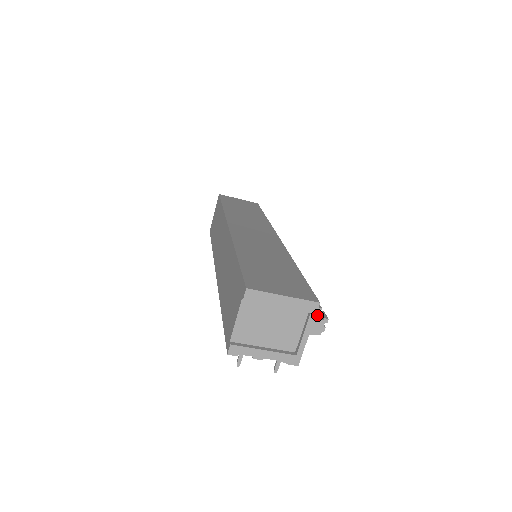
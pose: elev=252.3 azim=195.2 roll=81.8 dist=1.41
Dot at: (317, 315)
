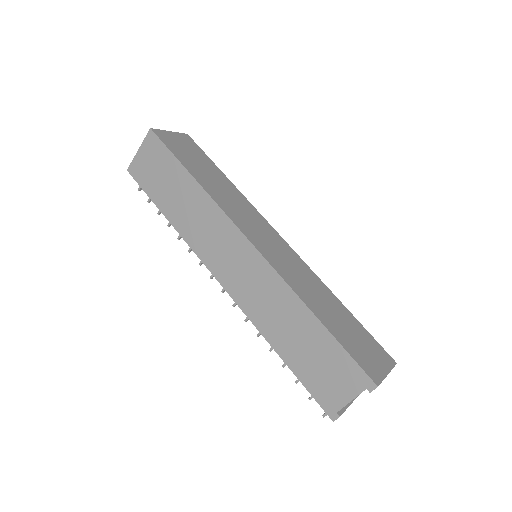
Dot at: occluded
